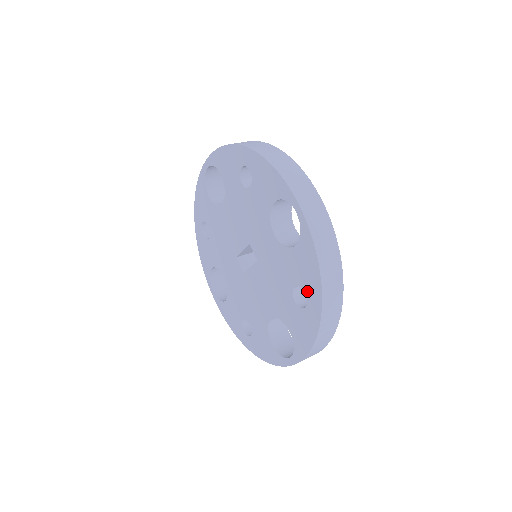
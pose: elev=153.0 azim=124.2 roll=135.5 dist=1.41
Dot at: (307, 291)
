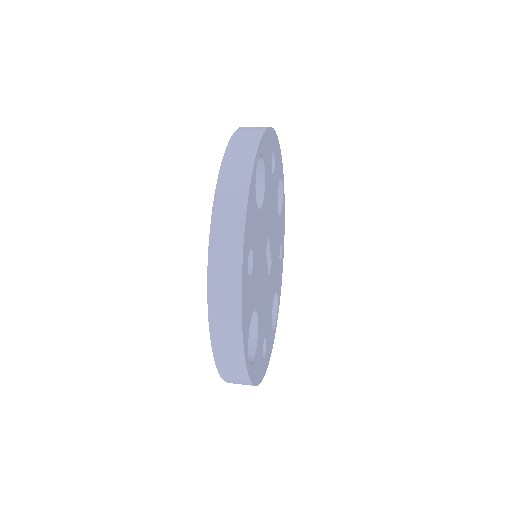
Dot at: occluded
